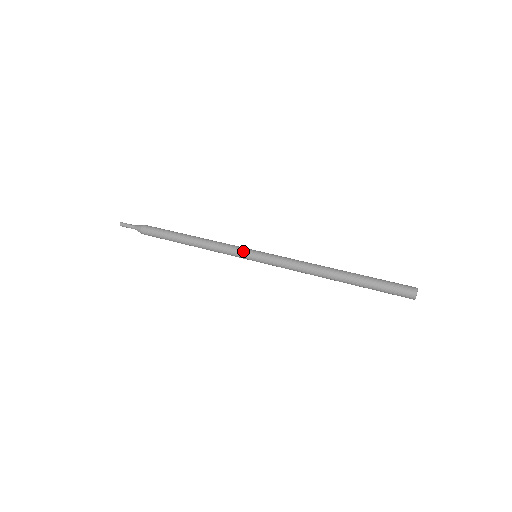
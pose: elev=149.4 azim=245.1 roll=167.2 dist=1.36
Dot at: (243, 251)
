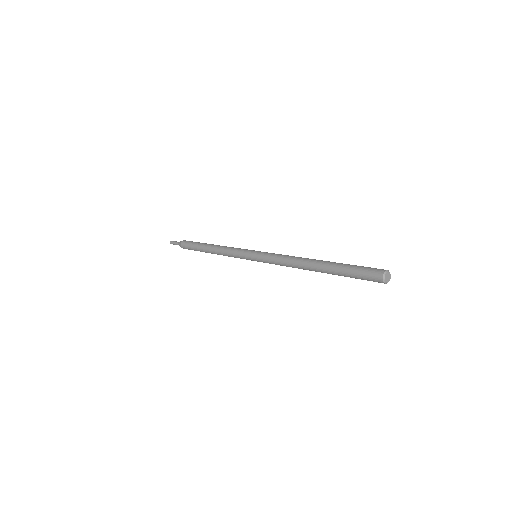
Dot at: (244, 255)
